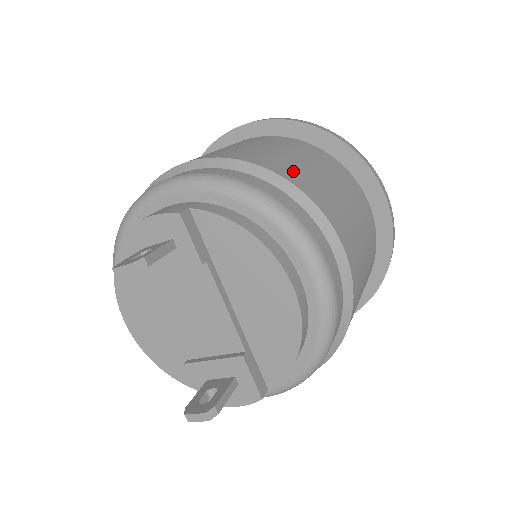
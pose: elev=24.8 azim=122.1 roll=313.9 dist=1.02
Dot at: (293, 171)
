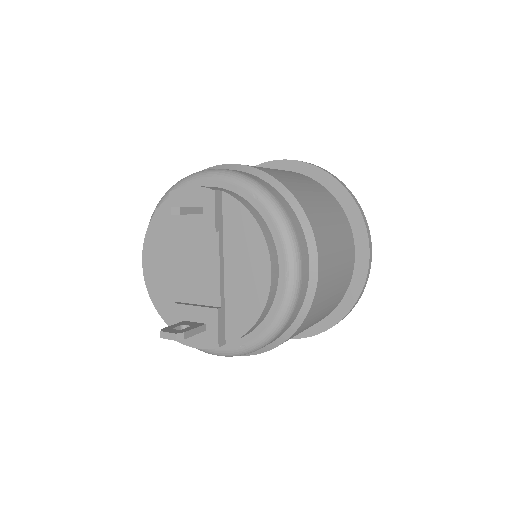
Dot at: (304, 197)
